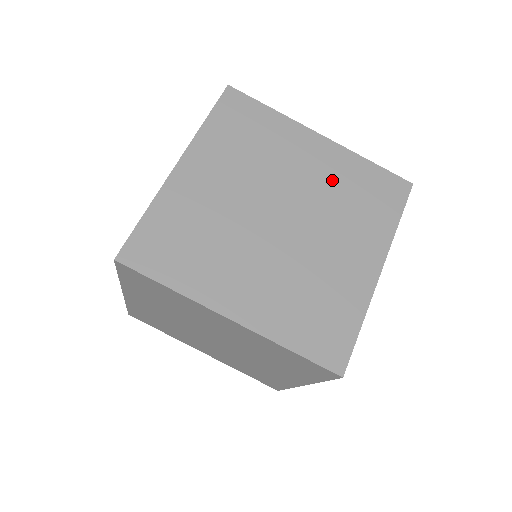
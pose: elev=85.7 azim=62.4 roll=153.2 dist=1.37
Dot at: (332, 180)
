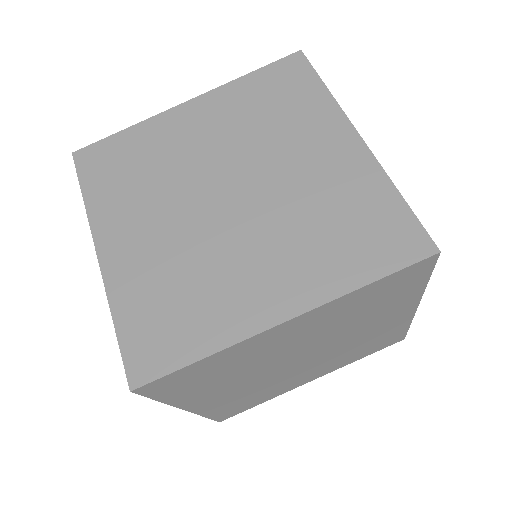
Dot at: (324, 188)
